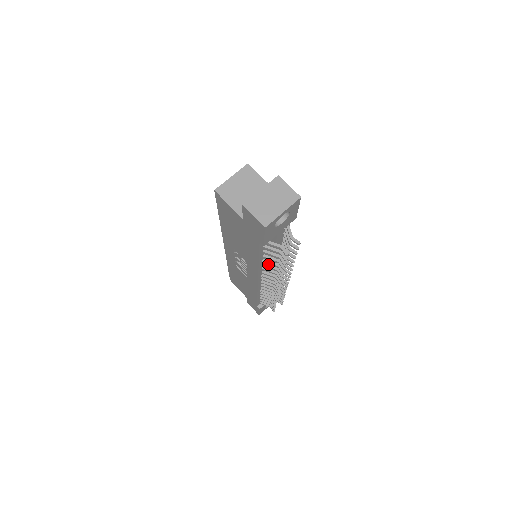
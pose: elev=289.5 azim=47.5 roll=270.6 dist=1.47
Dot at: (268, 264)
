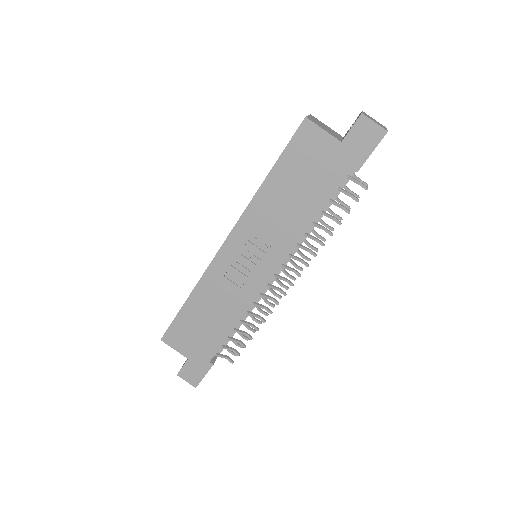
Dot at: occluded
